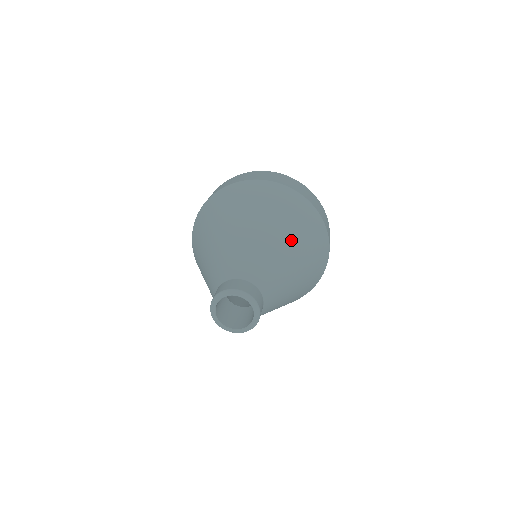
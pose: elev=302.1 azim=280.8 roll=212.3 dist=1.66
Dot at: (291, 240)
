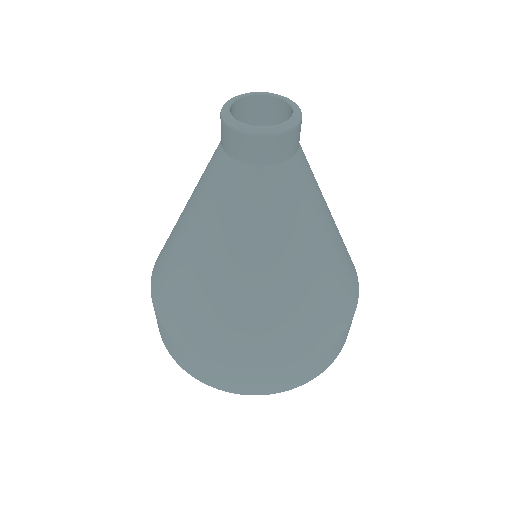
Dot at: occluded
